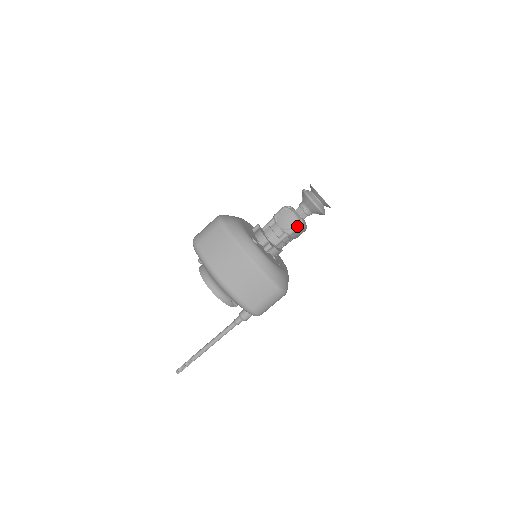
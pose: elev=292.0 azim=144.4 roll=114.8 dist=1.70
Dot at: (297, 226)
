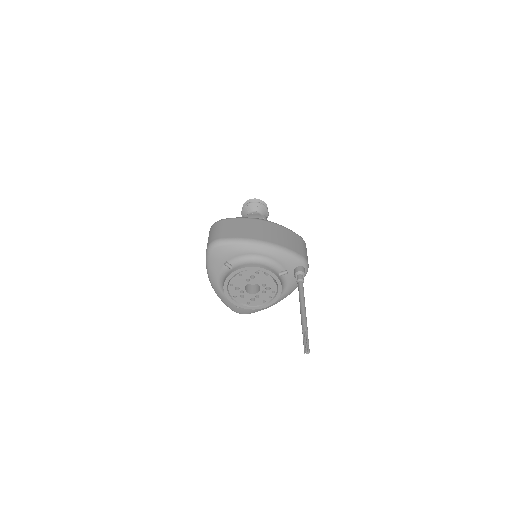
Dot at: (265, 217)
